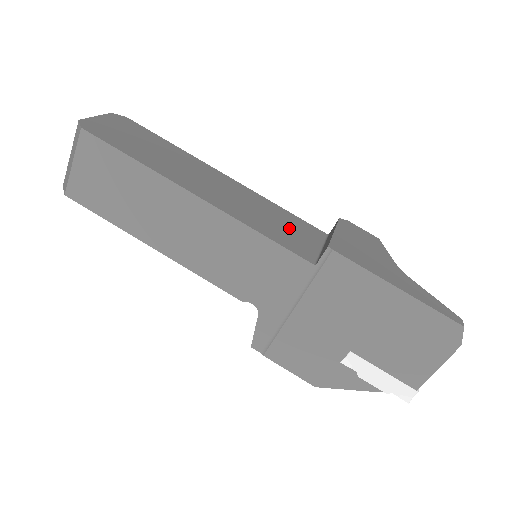
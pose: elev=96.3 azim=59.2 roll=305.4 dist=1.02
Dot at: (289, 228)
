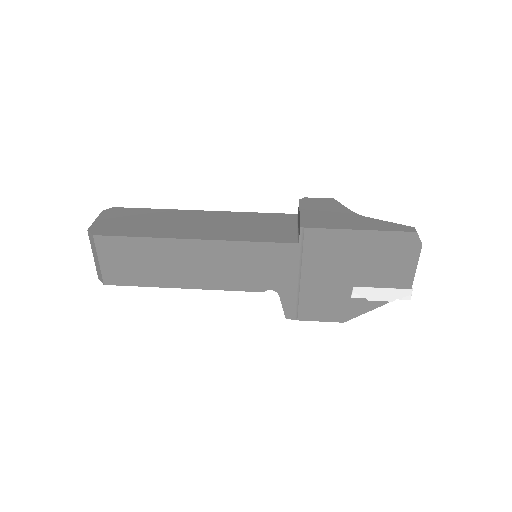
Dot at: (268, 226)
